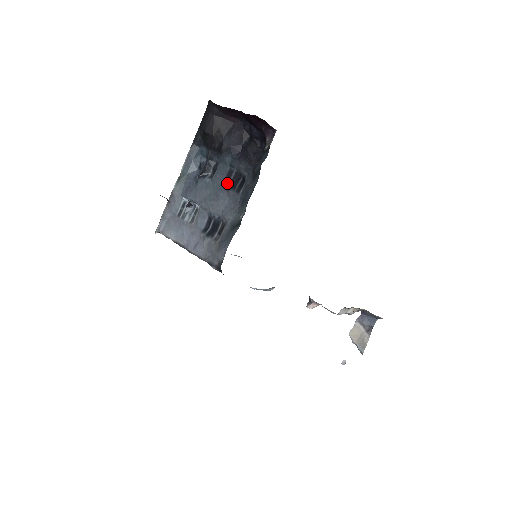
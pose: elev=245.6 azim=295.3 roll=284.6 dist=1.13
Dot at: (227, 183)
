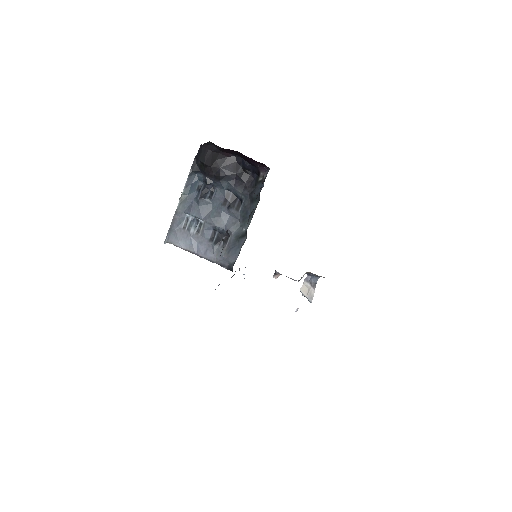
Dot at: (226, 203)
